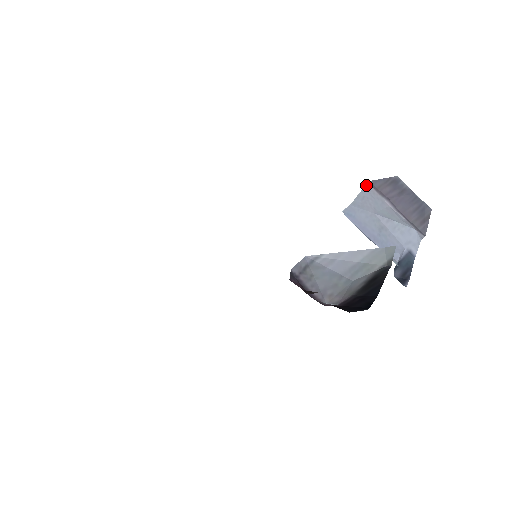
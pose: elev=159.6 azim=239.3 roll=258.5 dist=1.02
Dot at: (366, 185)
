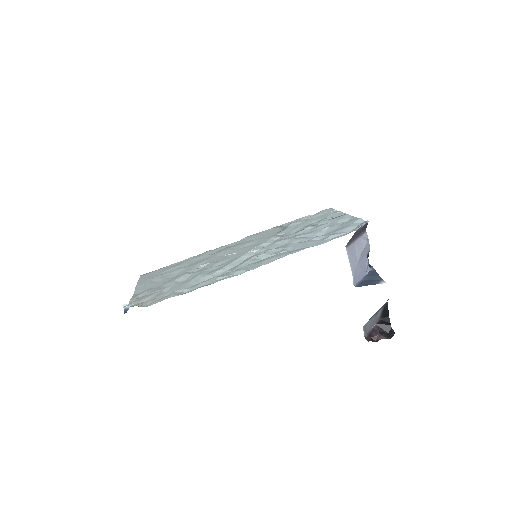
Dot at: (347, 252)
